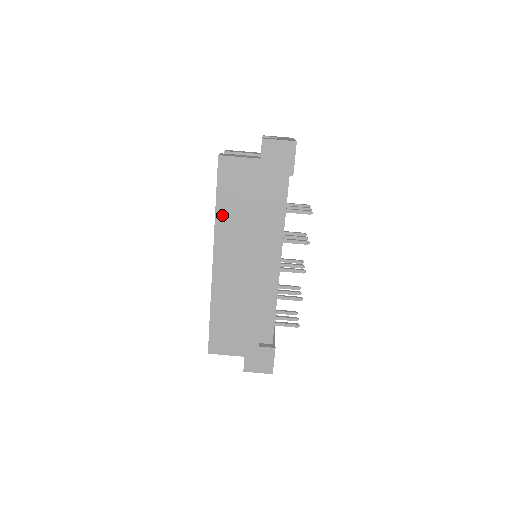
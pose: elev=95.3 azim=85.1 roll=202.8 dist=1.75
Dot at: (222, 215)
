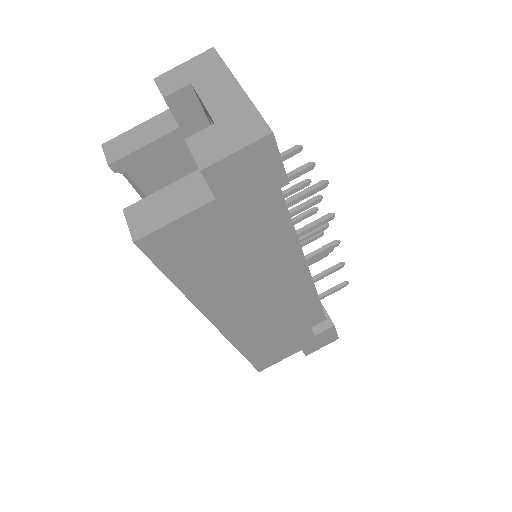
Dot at: (197, 291)
